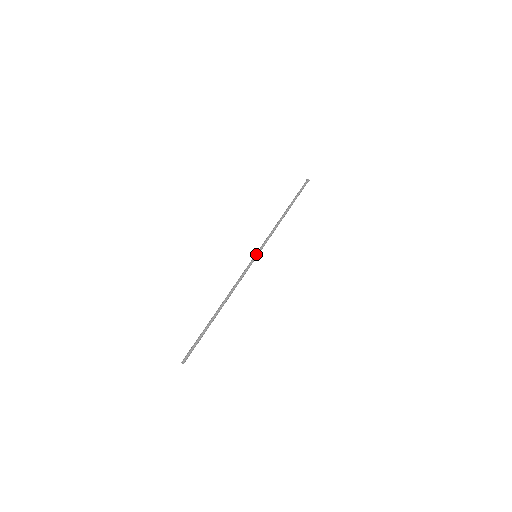
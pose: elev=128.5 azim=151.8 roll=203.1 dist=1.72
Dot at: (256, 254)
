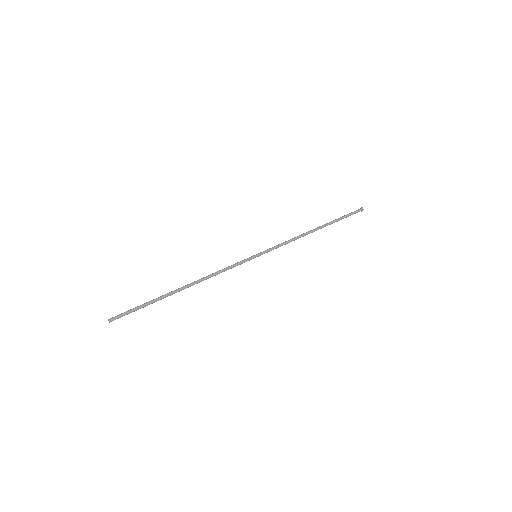
Dot at: (256, 254)
